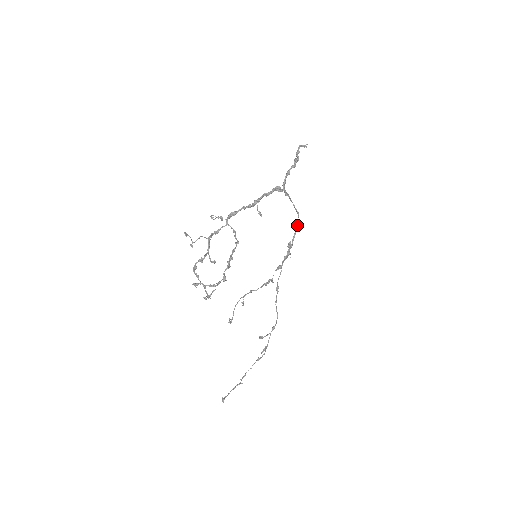
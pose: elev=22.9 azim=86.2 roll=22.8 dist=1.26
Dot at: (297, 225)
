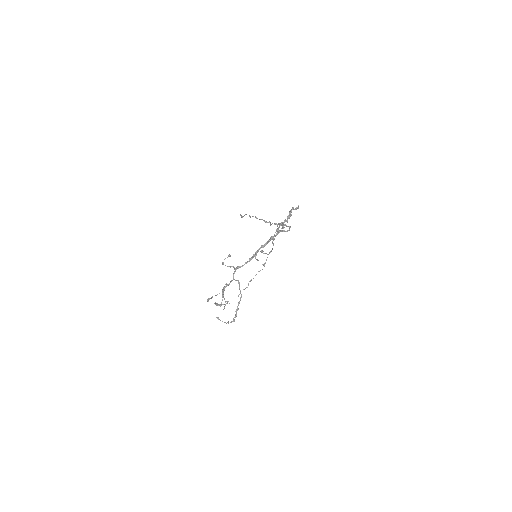
Dot at: occluded
